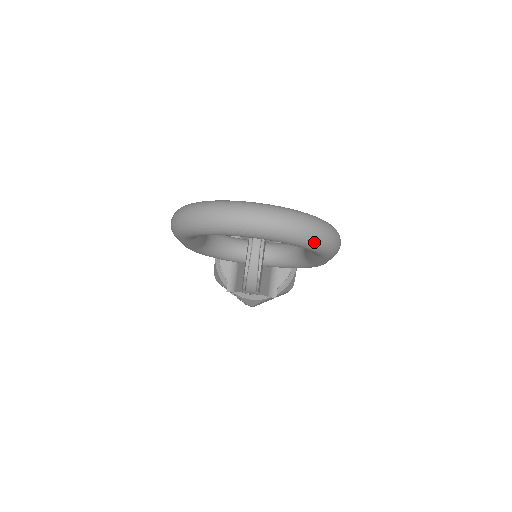
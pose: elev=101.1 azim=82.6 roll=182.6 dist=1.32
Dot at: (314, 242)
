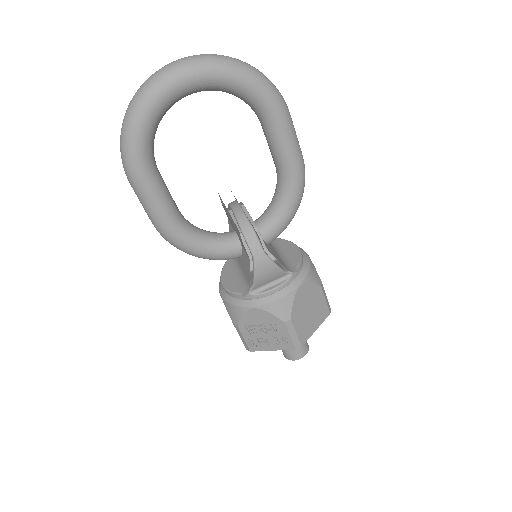
Dot at: (242, 67)
